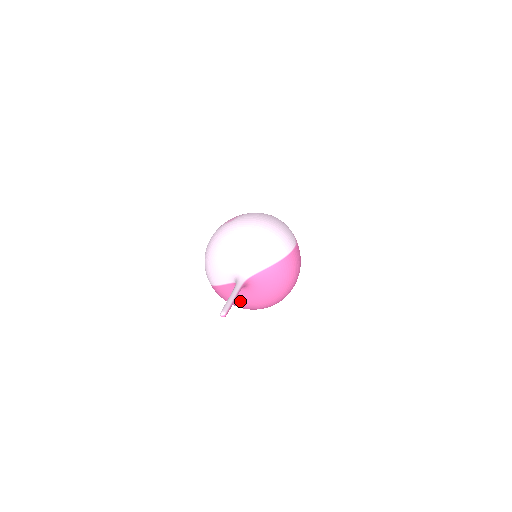
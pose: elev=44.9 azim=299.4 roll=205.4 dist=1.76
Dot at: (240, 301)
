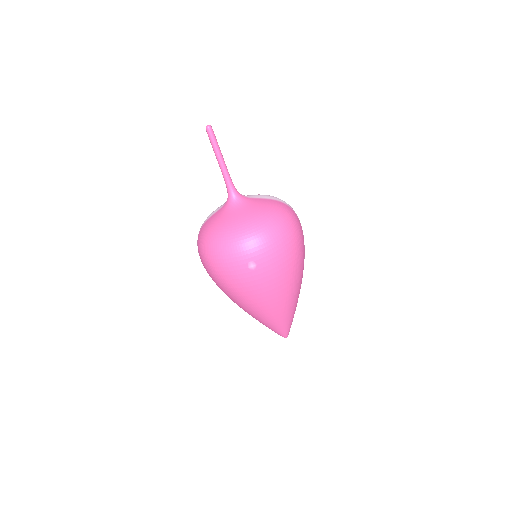
Dot at: (219, 225)
